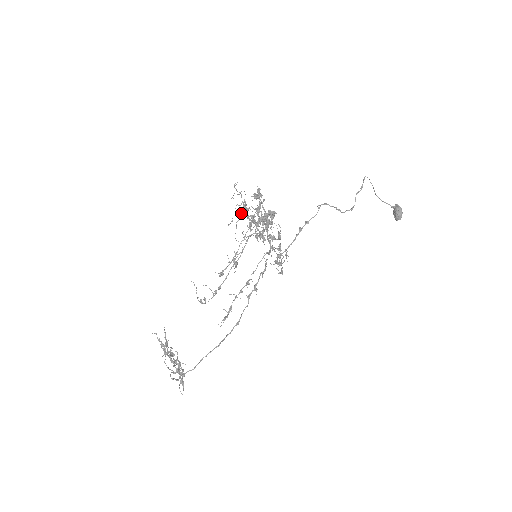
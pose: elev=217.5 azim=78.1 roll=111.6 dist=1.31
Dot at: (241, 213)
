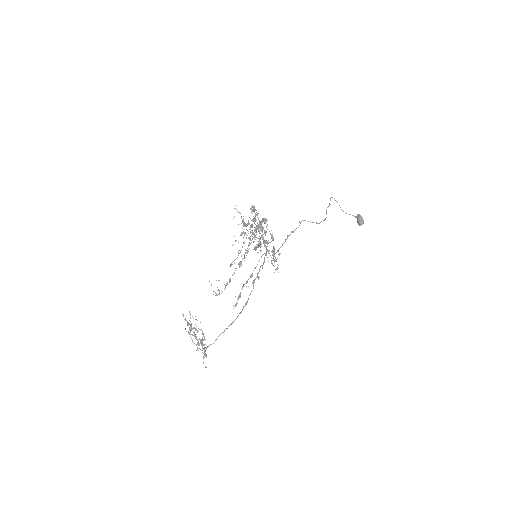
Dot at: (242, 232)
